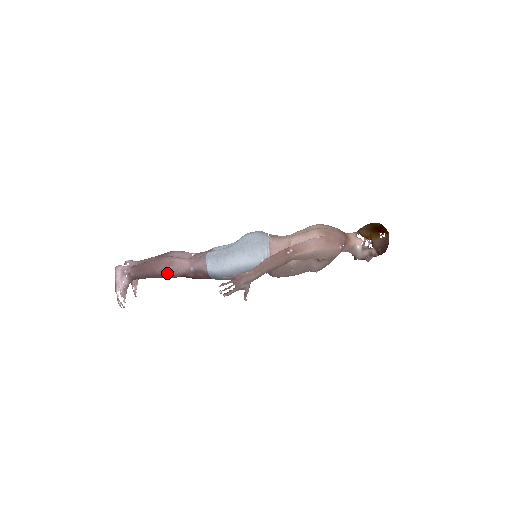
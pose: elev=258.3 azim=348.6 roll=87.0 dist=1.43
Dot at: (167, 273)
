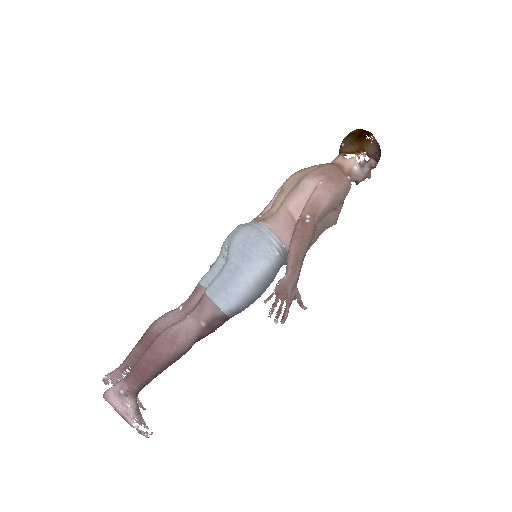
Dot at: (178, 352)
